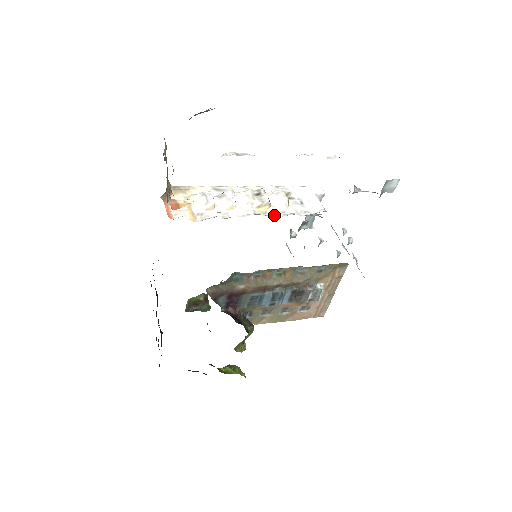
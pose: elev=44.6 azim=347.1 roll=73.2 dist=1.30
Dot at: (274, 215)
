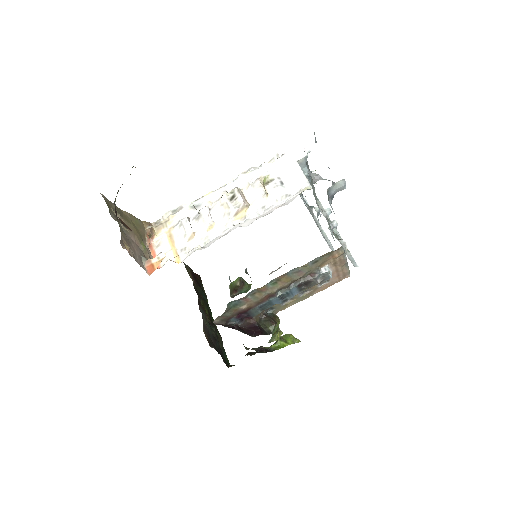
Dot at: (252, 220)
